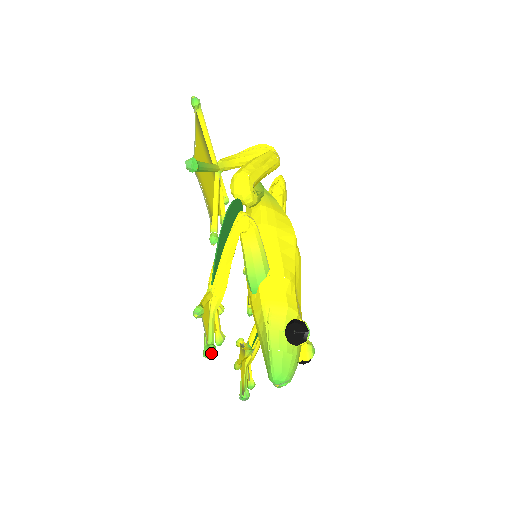
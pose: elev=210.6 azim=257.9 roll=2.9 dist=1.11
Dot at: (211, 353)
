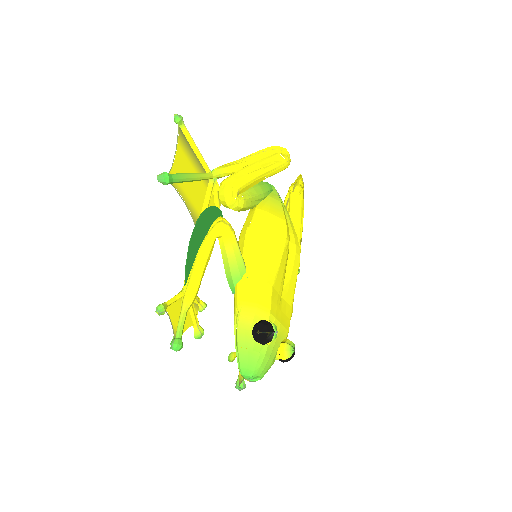
Dot at: (175, 346)
